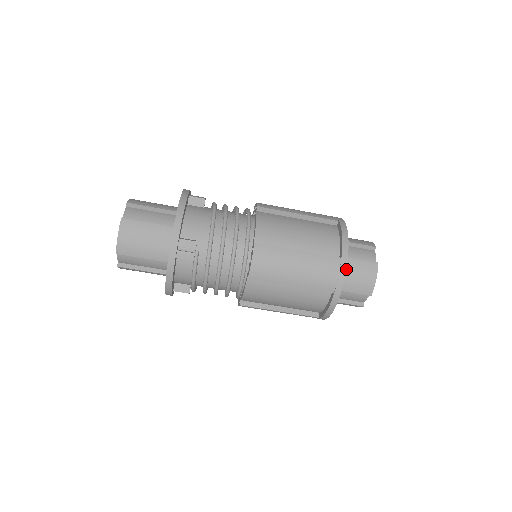
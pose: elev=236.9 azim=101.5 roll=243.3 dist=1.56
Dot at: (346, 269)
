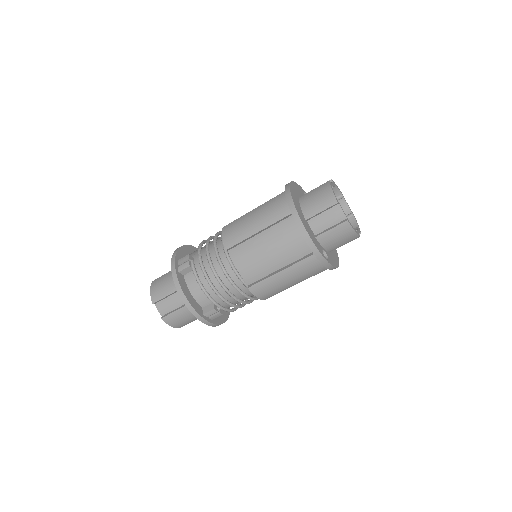
Dot at: (304, 201)
